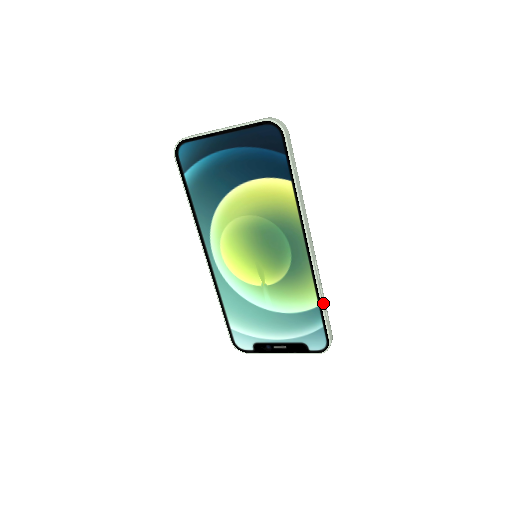
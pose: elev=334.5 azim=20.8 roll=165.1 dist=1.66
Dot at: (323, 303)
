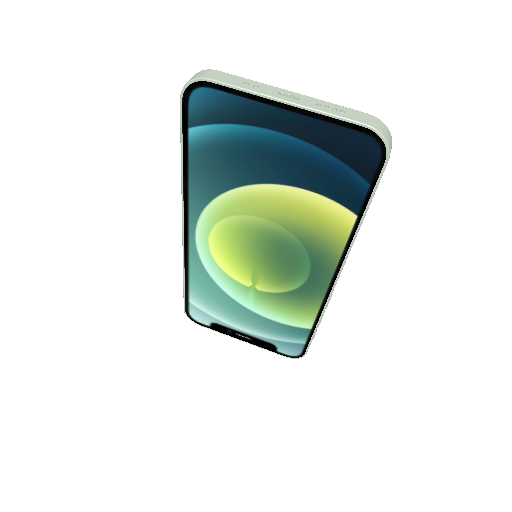
Dot at: (317, 327)
